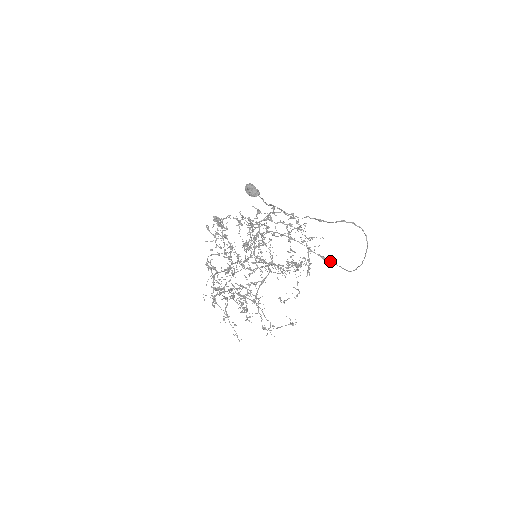
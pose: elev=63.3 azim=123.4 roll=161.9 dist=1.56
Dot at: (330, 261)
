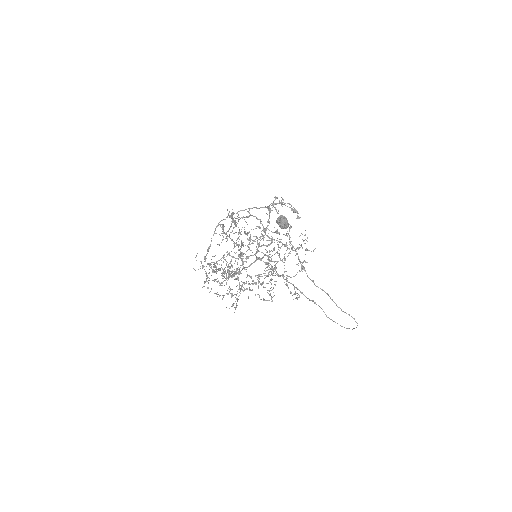
Dot at: (318, 305)
